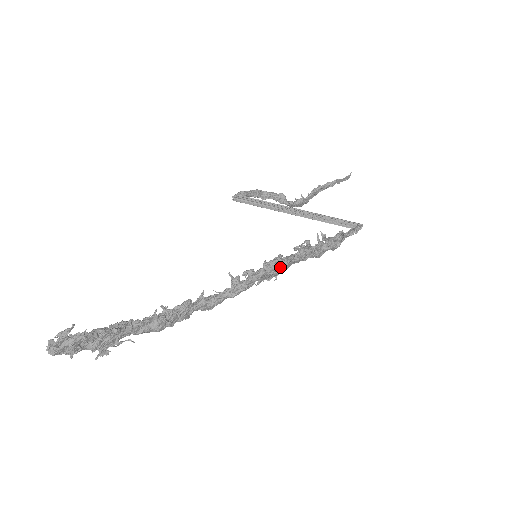
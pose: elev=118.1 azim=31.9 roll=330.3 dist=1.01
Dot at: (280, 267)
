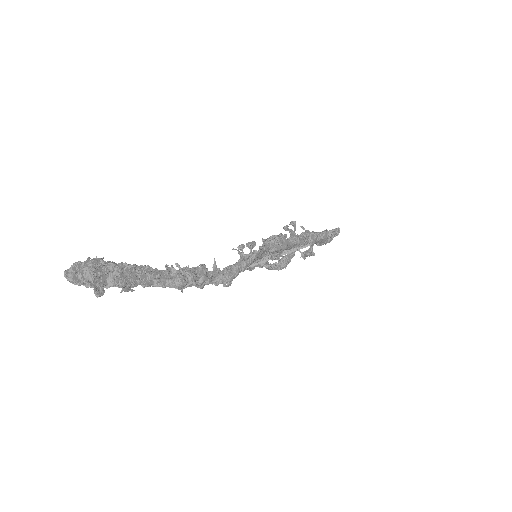
Dot at: (278, 238)
